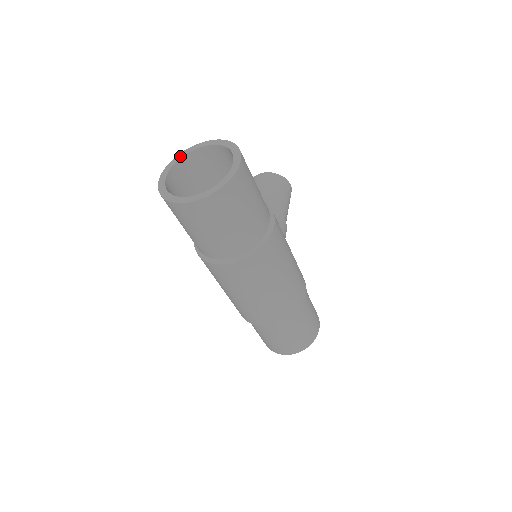
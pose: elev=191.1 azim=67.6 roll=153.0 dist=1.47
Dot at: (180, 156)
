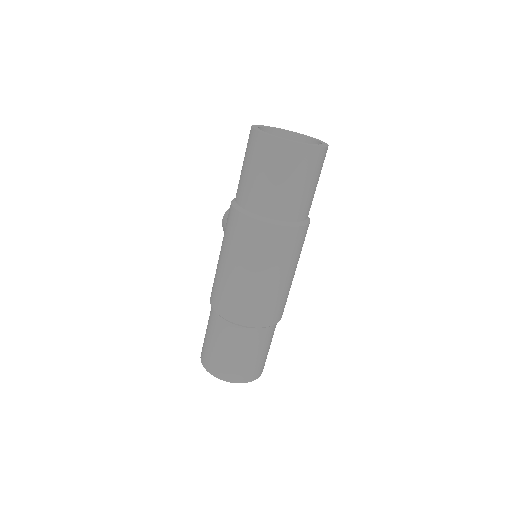
Dot at: (261, 126)
